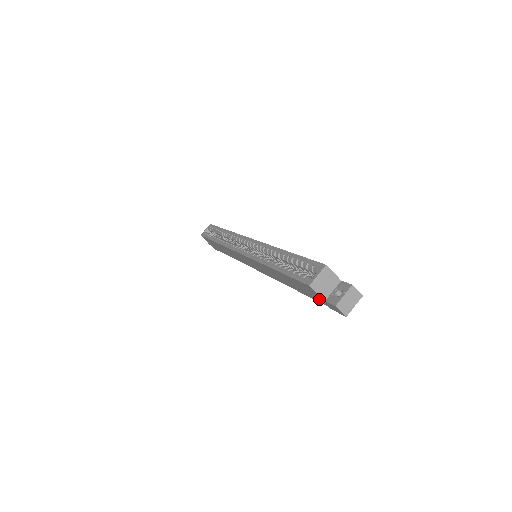
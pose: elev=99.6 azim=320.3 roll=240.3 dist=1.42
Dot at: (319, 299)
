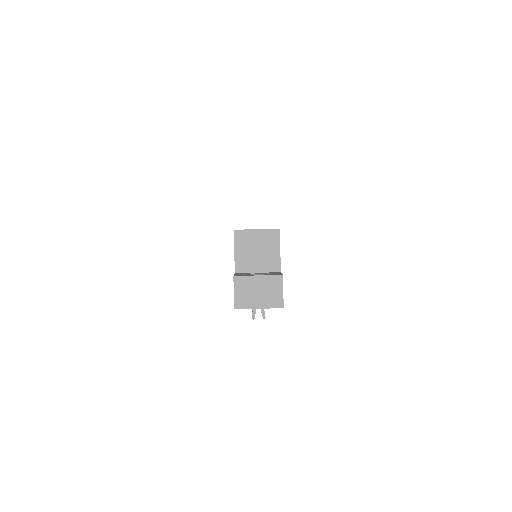
Dot at: occluded
